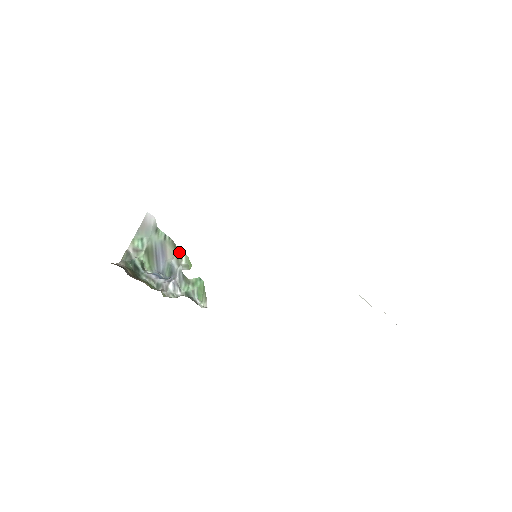
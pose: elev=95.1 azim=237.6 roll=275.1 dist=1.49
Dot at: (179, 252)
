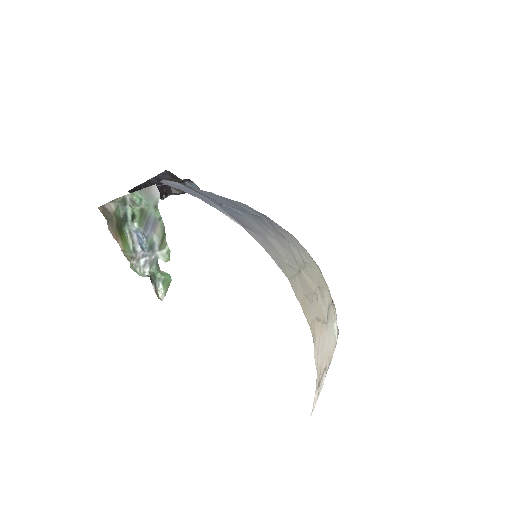
Dot at: (165, 241)
